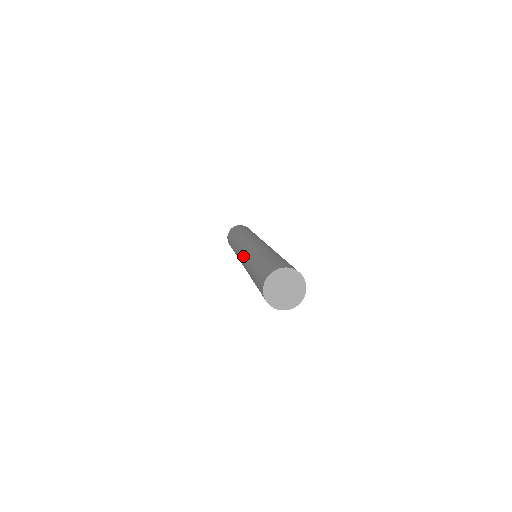
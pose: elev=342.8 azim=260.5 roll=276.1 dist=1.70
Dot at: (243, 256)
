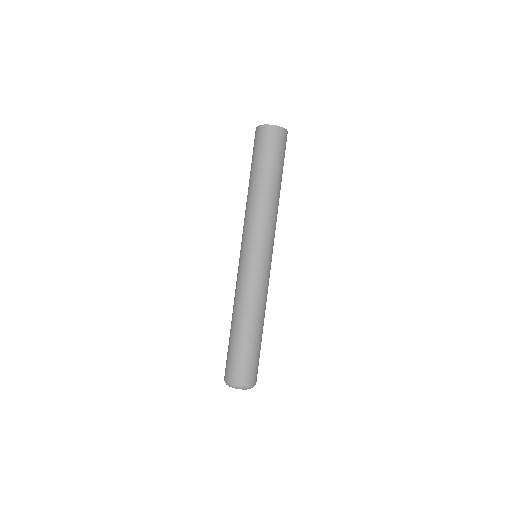
Dot at: occluded
